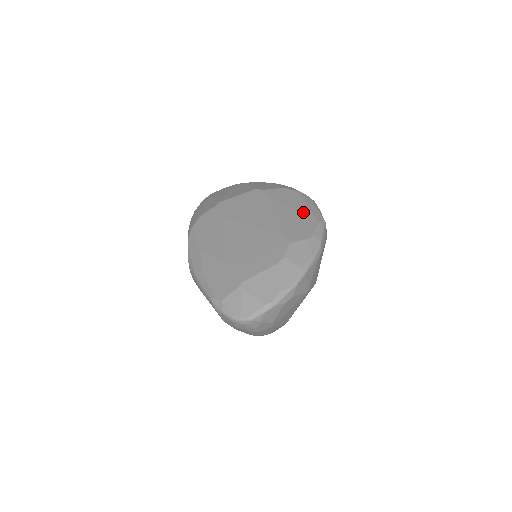
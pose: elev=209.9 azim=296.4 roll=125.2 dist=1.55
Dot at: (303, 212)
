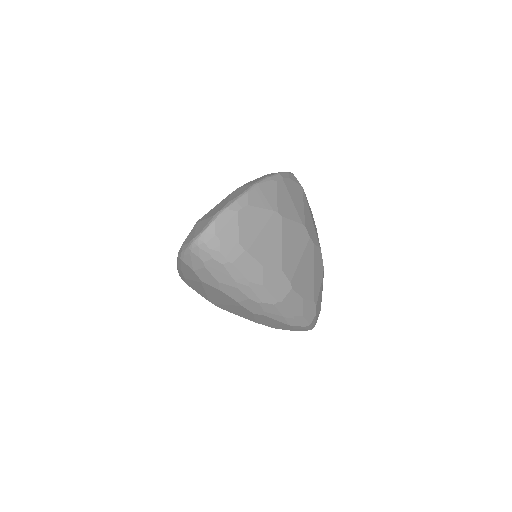
Dot at: occluded
